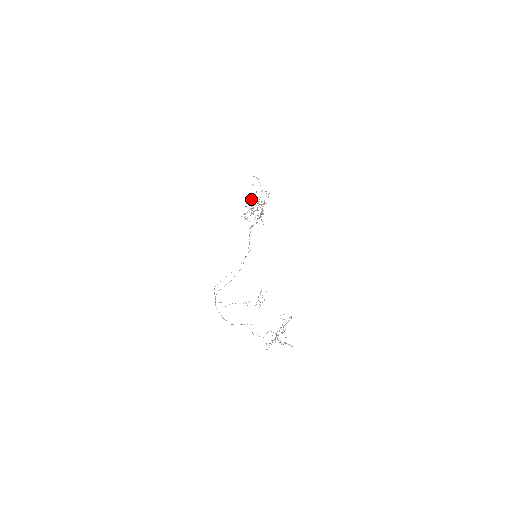
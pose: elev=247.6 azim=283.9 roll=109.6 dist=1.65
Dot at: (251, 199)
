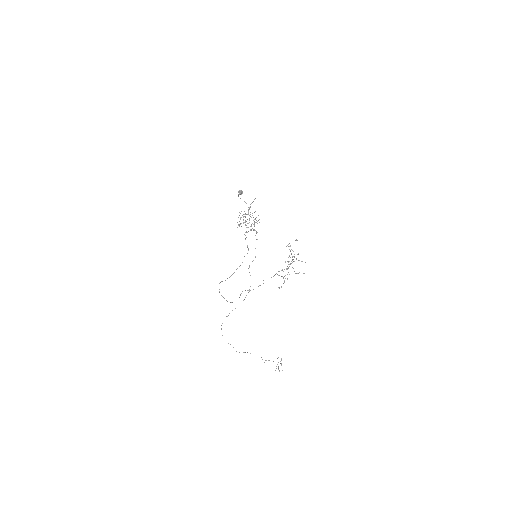
Dot at: (239, 190)
